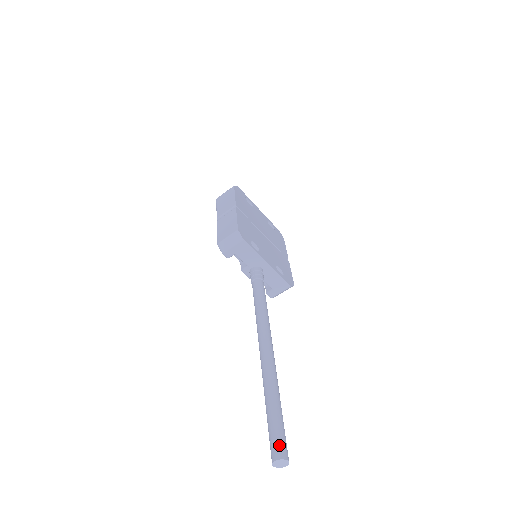
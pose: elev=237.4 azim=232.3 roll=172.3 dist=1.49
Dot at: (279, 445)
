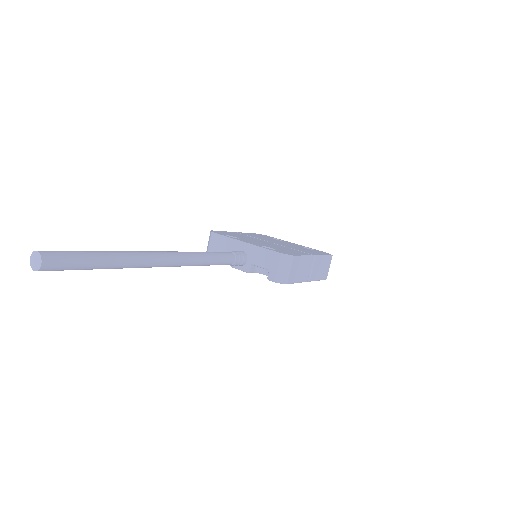
Dot at: occluded
